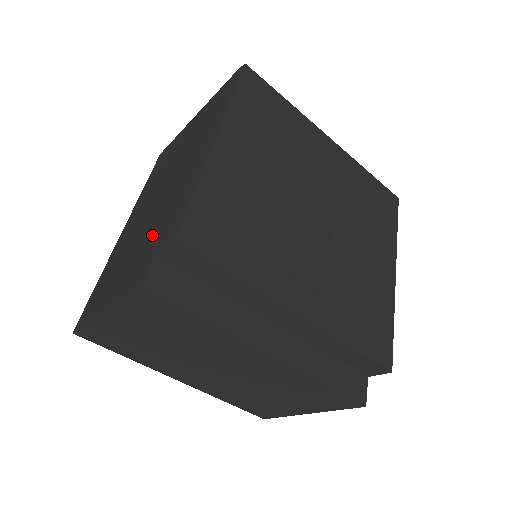
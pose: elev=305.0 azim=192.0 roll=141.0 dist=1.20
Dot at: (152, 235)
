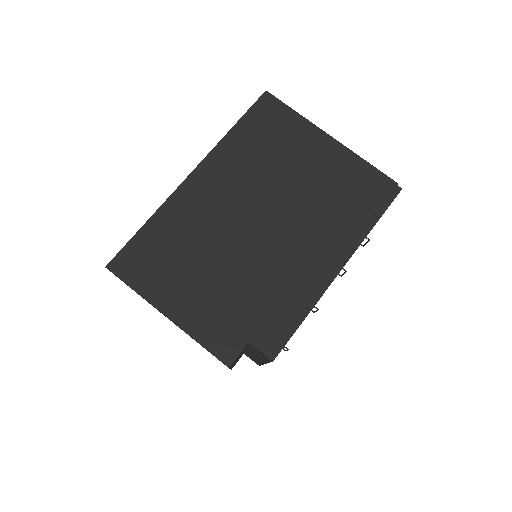
Dot at: (246, 297)
